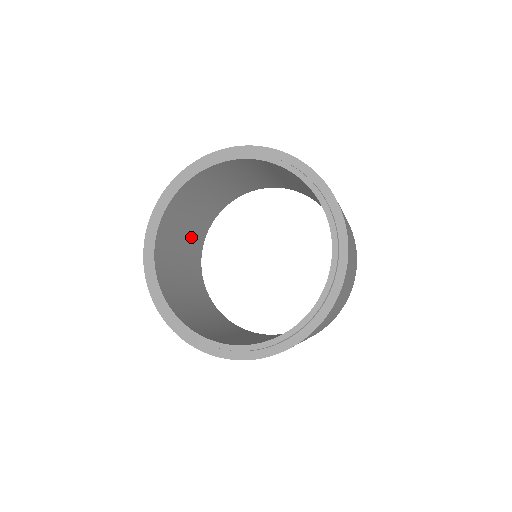
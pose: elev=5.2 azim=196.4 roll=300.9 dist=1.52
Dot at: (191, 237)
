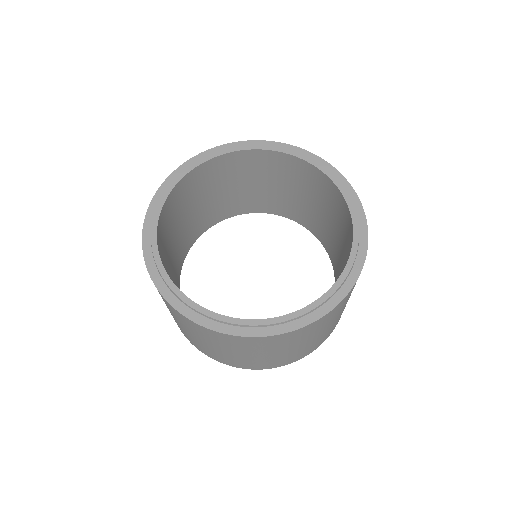
Dot at: (173, 262)
